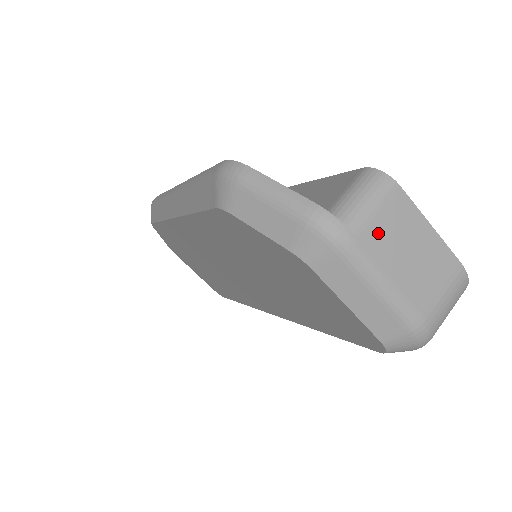
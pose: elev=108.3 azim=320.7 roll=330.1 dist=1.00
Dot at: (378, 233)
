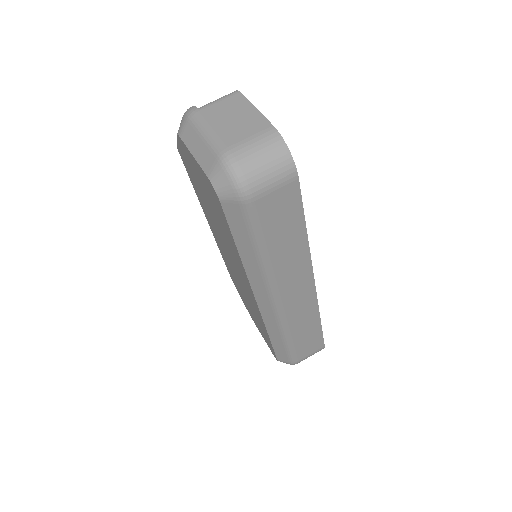
Dot at: (215, 110)
